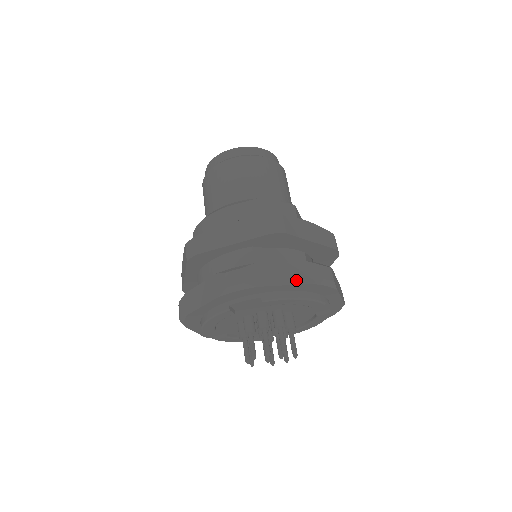
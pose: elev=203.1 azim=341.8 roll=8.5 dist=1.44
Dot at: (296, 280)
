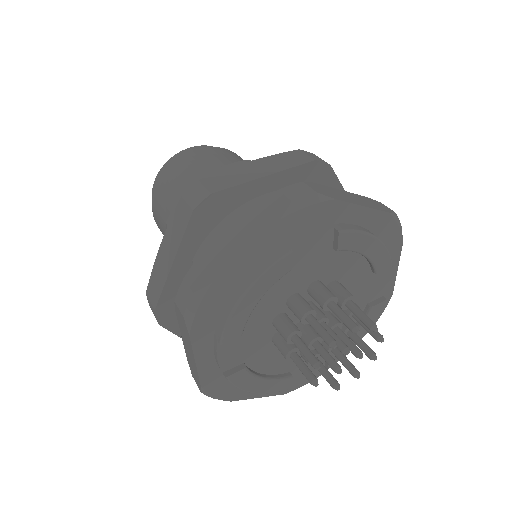
Dot at: (370, 206)
